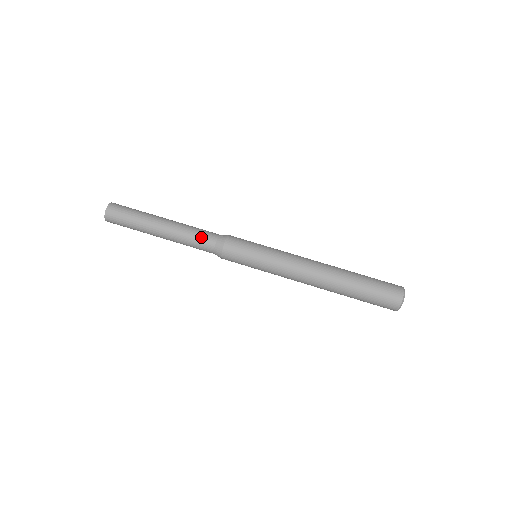
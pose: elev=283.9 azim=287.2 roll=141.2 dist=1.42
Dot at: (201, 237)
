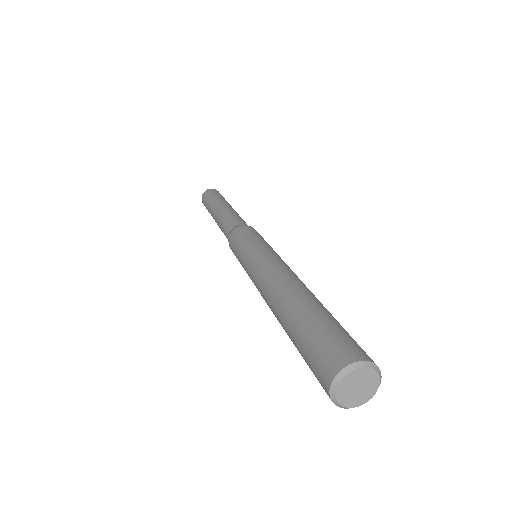
Dot at: (244, 221)
